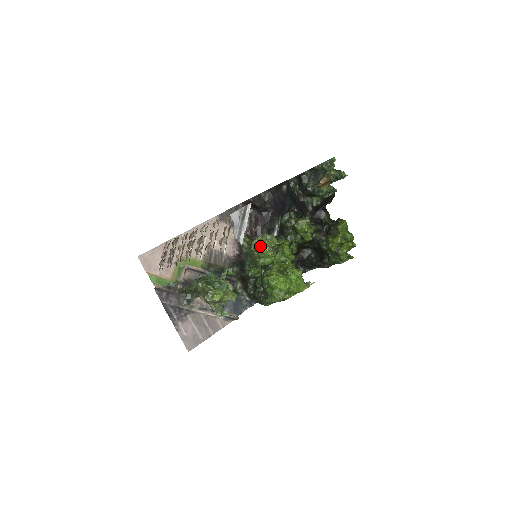
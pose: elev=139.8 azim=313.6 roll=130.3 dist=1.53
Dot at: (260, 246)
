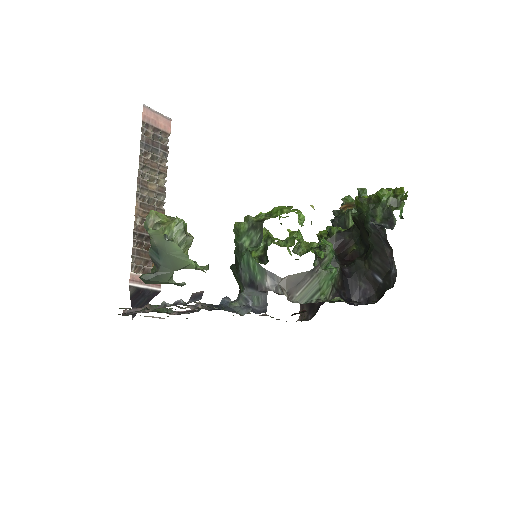
Dot at: occluded
